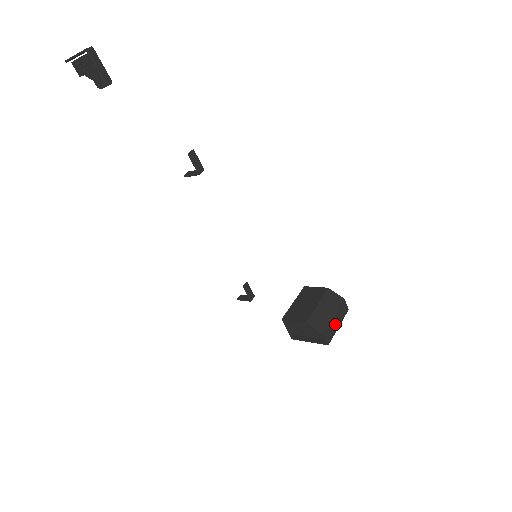
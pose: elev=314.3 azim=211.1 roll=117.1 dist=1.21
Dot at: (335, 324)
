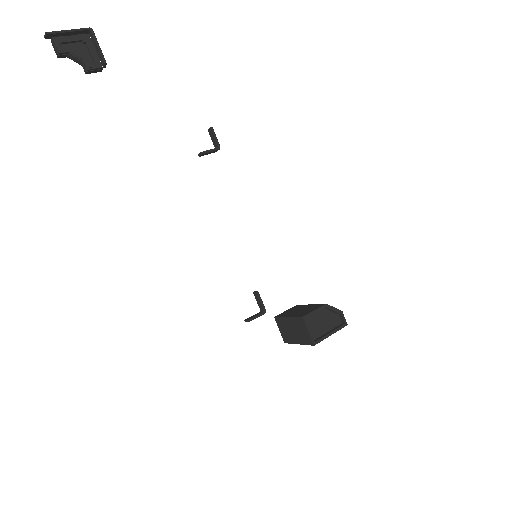
Dot at: occluded
